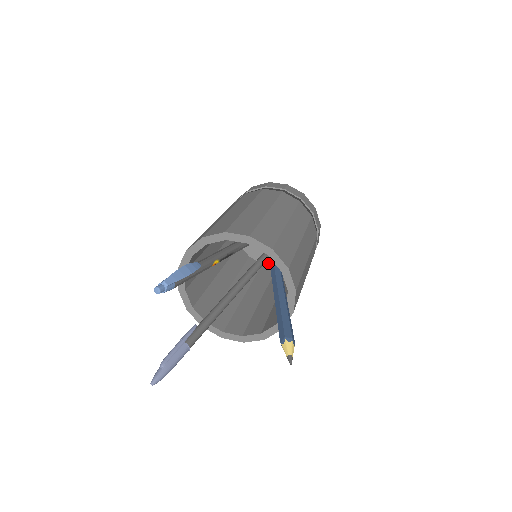
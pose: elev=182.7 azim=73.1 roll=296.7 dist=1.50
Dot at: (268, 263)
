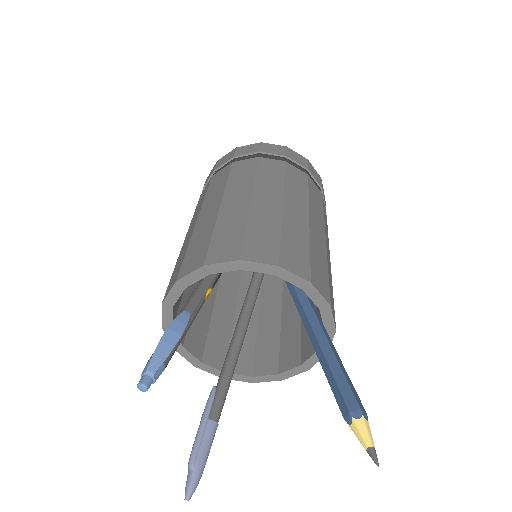
Dot at: occluded
